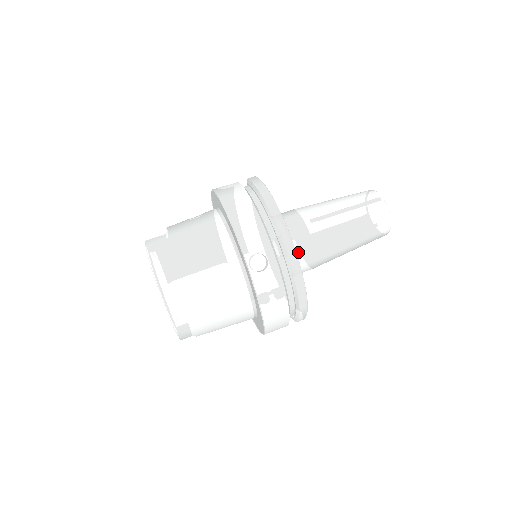
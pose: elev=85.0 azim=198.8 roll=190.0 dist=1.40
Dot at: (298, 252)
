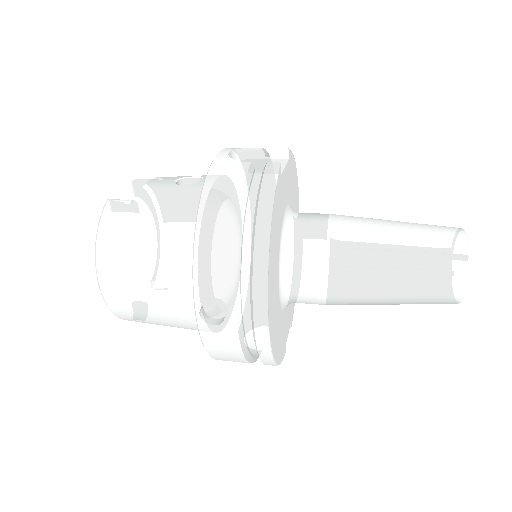
Dot at: (299, 290)
